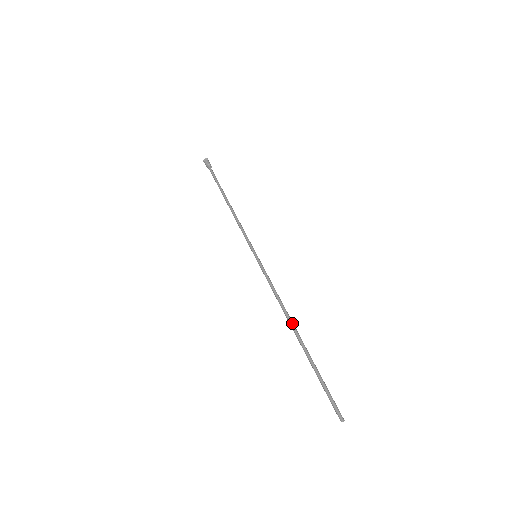
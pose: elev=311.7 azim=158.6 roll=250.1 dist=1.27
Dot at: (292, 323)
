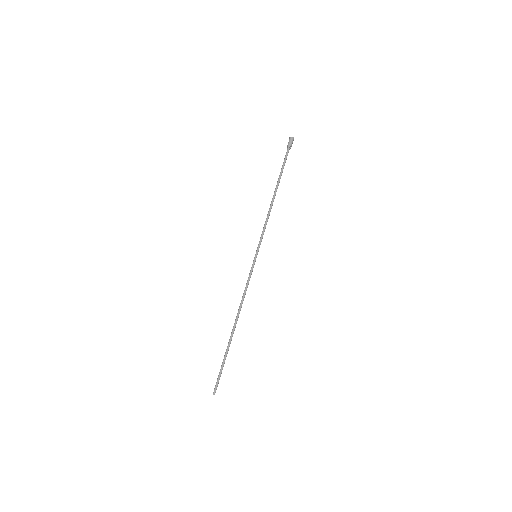
Dot at: occluded
